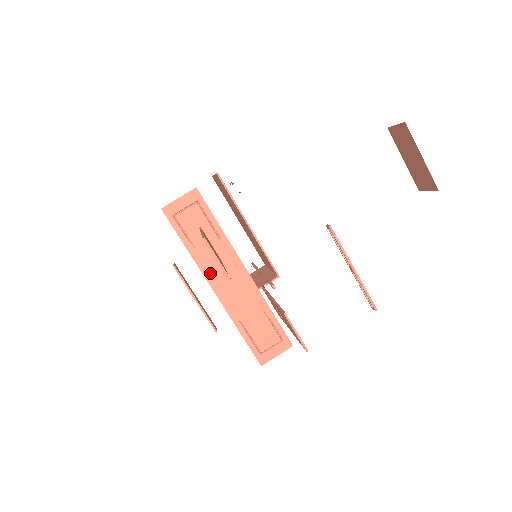
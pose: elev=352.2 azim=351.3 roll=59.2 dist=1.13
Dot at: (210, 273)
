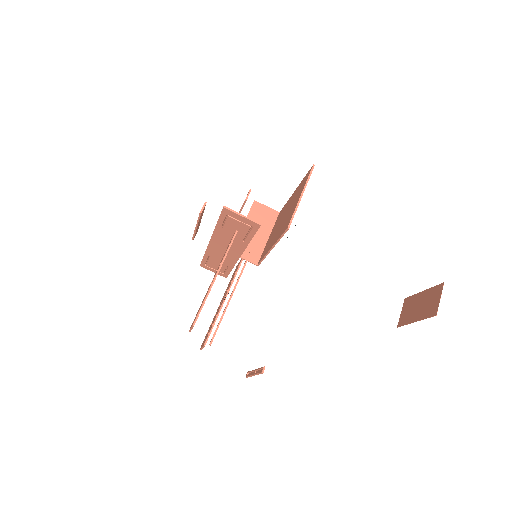
Dot at: (217, 239)
